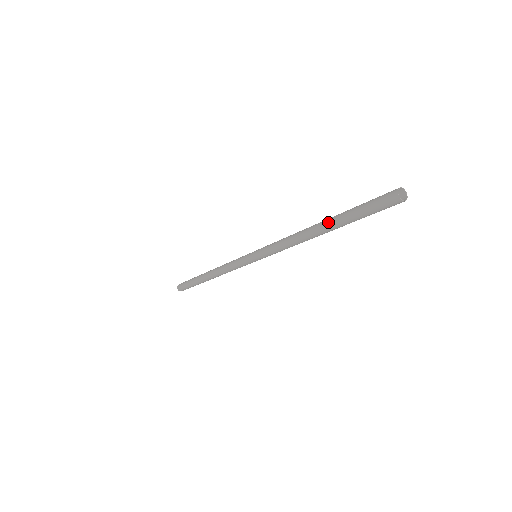
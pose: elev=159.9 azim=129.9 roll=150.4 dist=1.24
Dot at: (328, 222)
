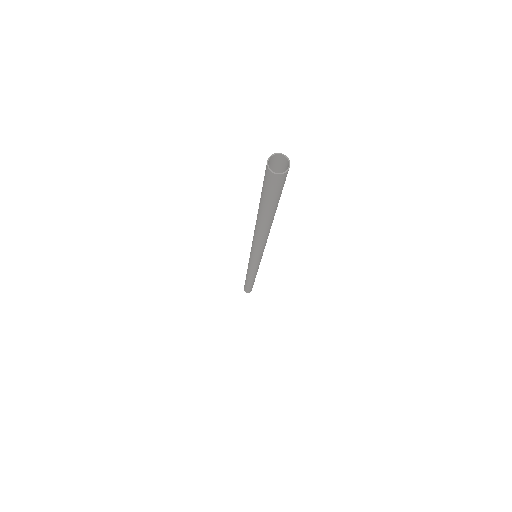
Dot at: (261, 220)
